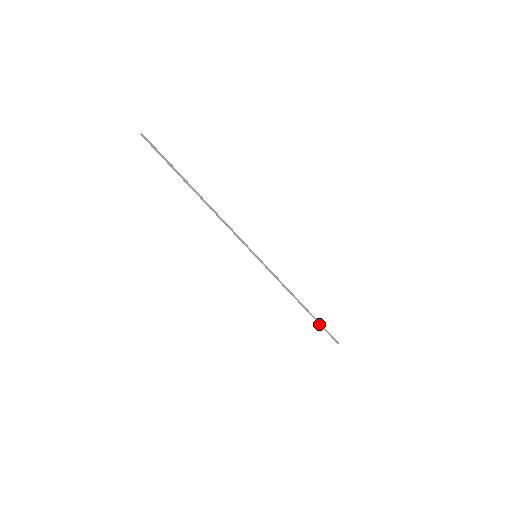
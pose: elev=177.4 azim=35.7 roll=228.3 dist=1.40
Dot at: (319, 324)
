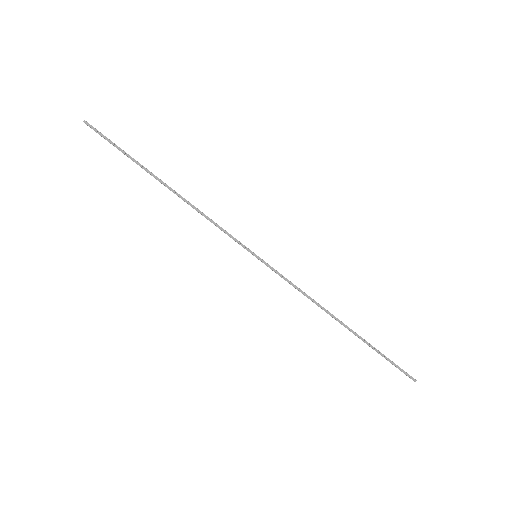
Dot at: occluded
